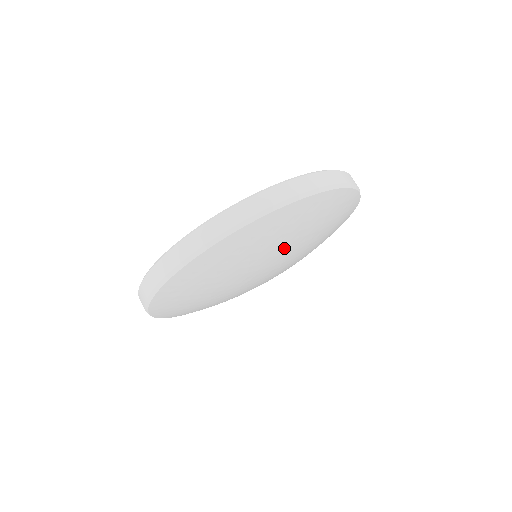
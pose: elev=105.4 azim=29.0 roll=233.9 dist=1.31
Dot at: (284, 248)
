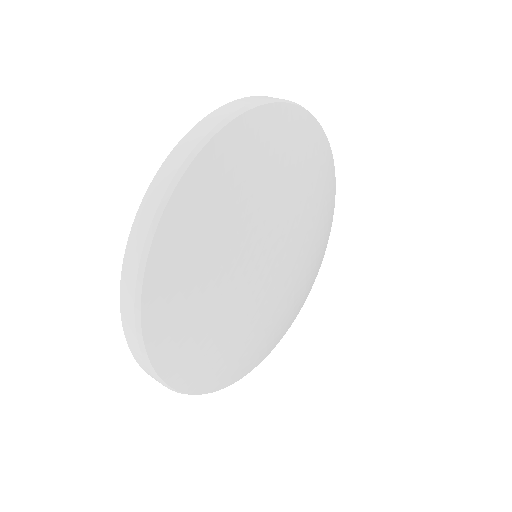
Dot at: (307, 205)
